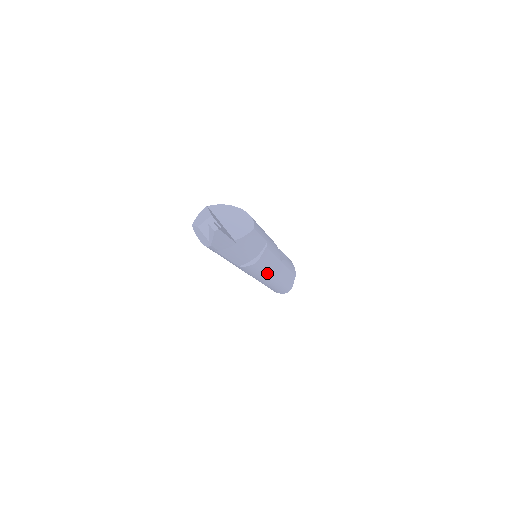
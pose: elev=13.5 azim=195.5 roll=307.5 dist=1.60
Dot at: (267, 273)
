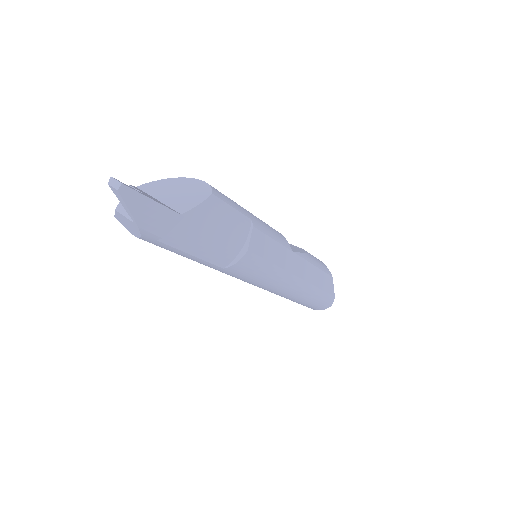
Dot at: (278, 273)
